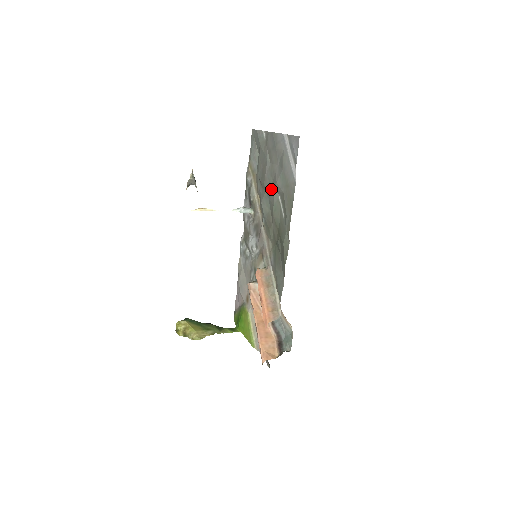
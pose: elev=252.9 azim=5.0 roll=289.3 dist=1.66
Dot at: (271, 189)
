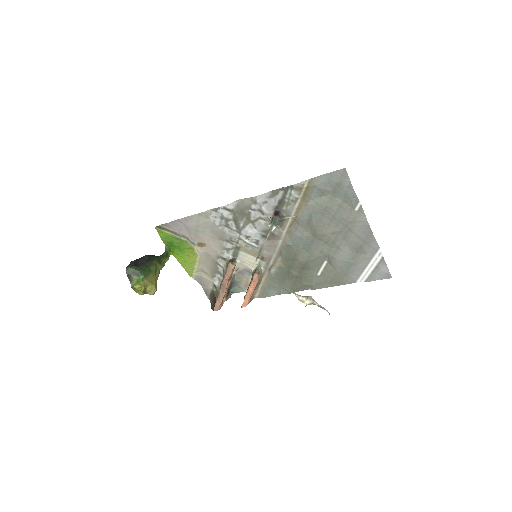
Dot at: (323, 248)
